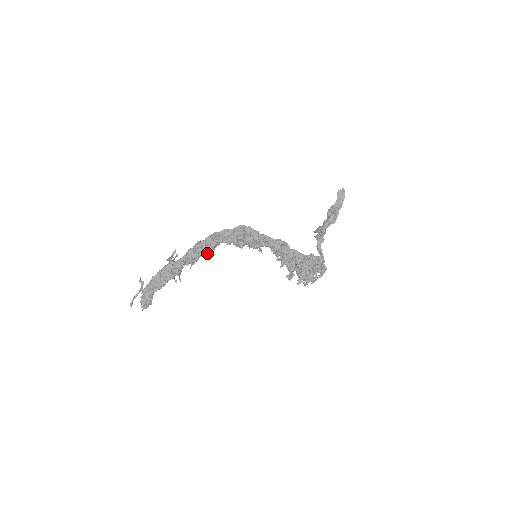
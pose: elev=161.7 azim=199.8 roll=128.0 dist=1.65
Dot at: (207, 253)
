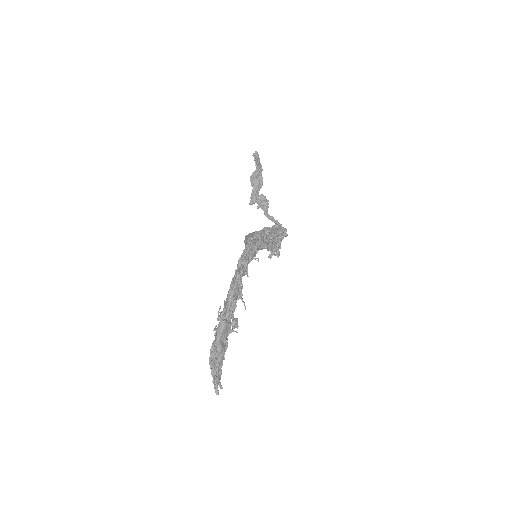
Dot at: occluded
